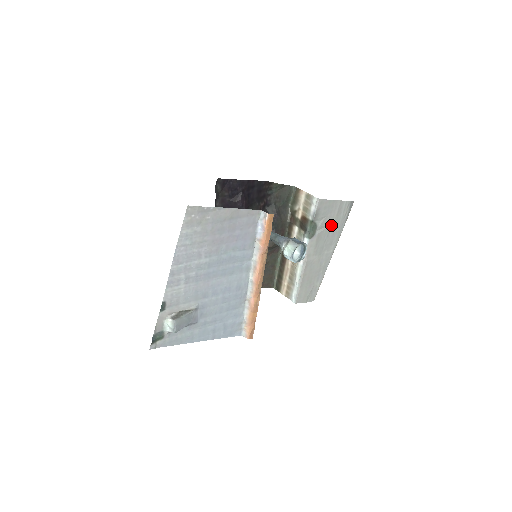
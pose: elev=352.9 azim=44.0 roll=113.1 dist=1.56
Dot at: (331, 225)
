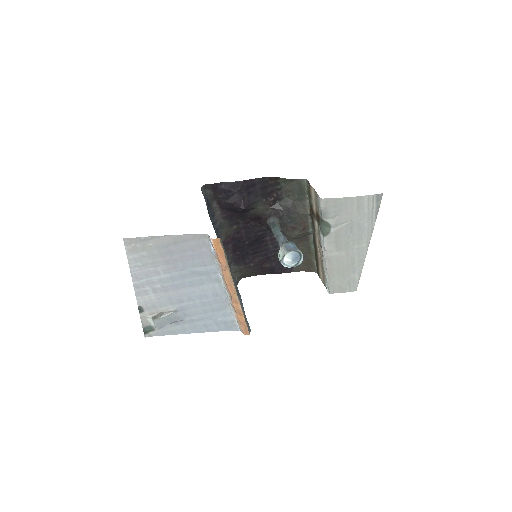
Dot at: (352, 221)
